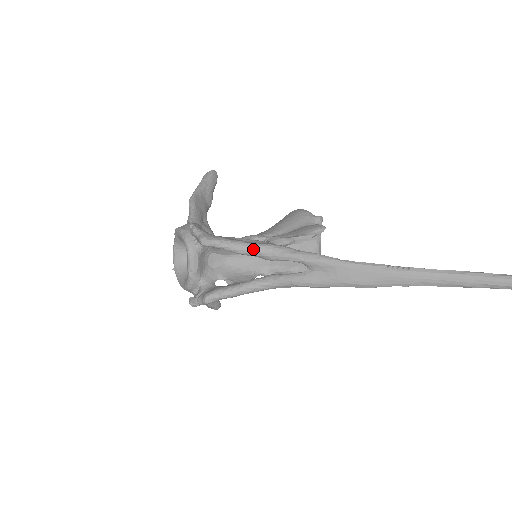
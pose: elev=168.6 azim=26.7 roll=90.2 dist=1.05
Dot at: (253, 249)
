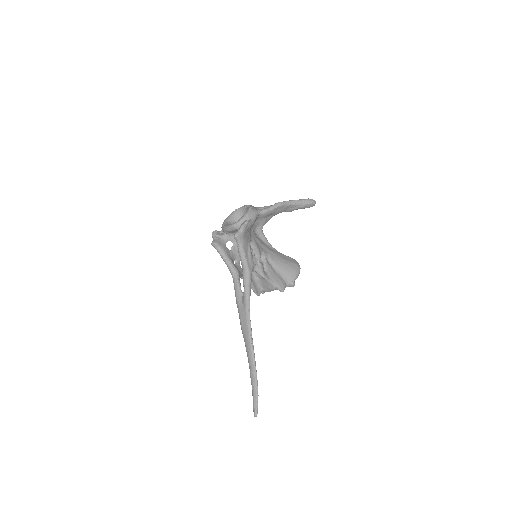
Dot at: (243, 262)
